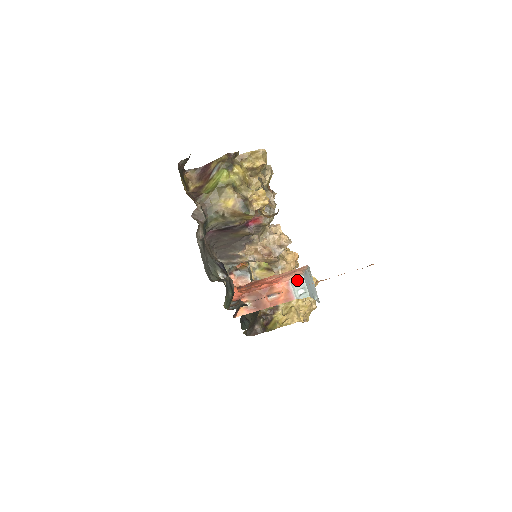
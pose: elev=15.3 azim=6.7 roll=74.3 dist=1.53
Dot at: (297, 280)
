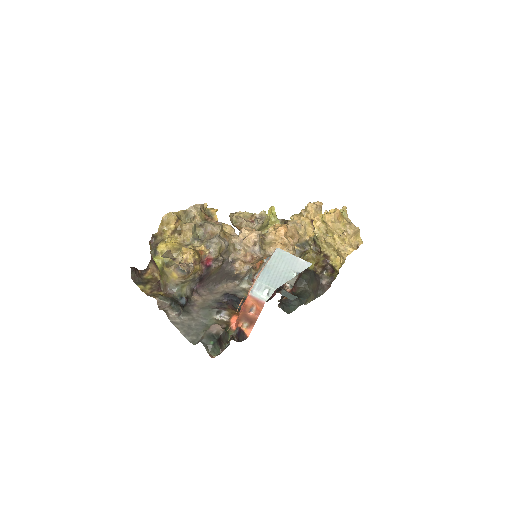
Dot at: (256, 287)
